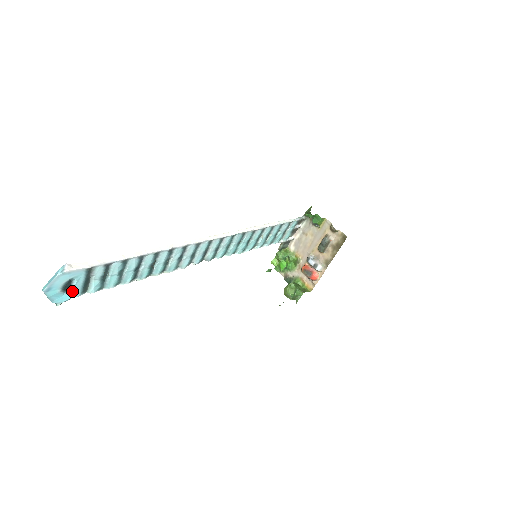
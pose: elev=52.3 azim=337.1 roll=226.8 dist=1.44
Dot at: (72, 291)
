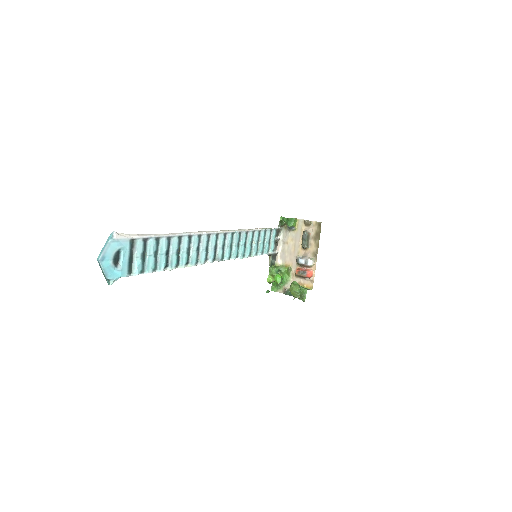
Dot at: (121, 267)
